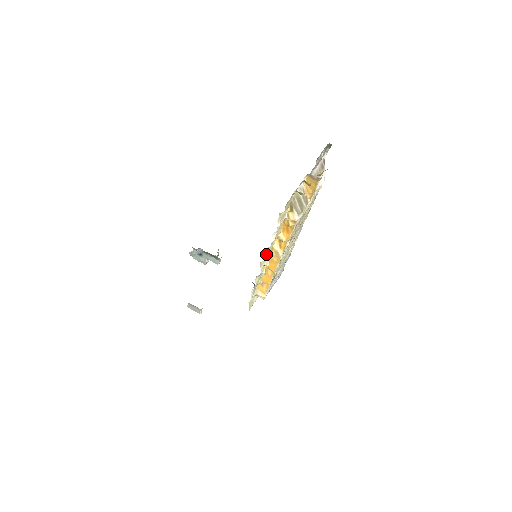
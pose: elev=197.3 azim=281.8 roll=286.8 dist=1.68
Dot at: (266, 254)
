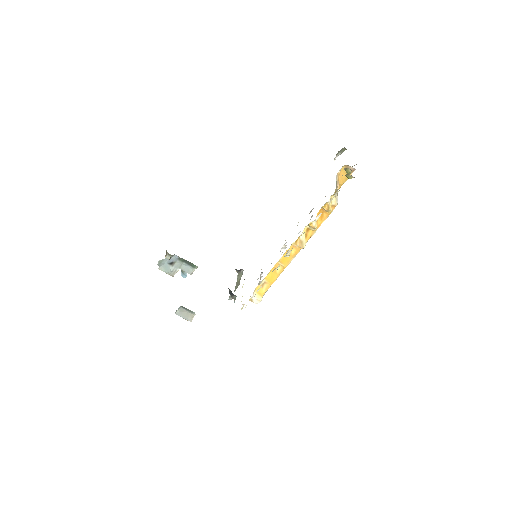
Dot at: occluded
